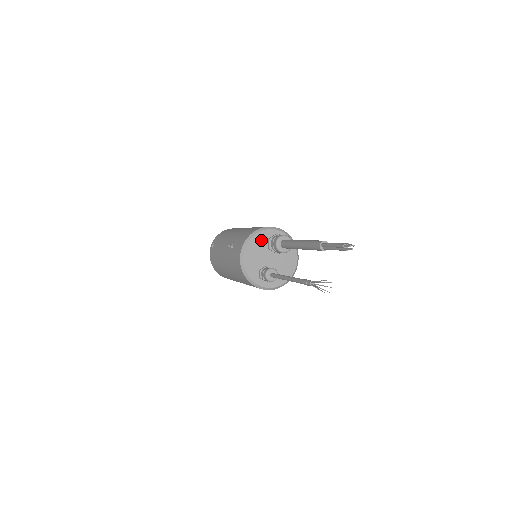
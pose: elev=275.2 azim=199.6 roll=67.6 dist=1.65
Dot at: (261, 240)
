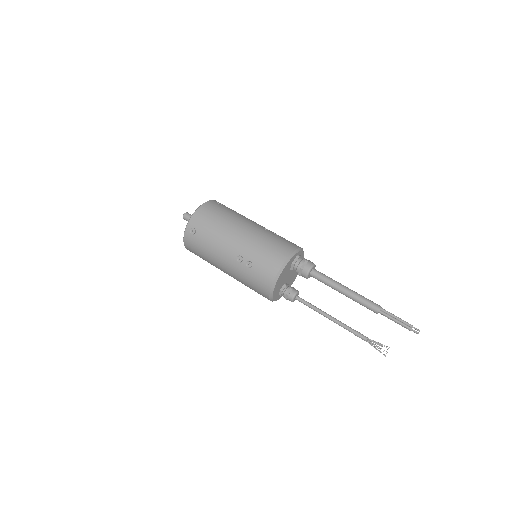
Dot at: (288, 267)
